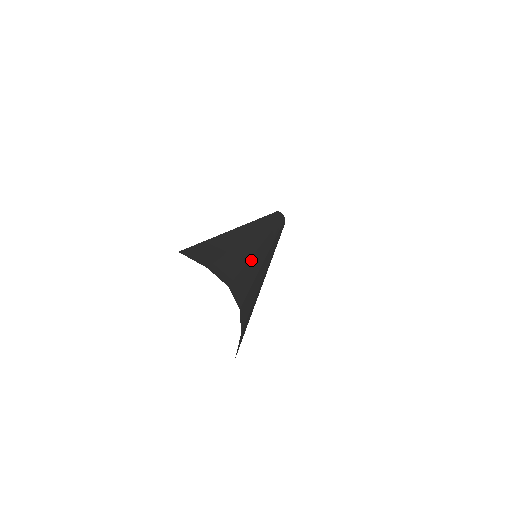
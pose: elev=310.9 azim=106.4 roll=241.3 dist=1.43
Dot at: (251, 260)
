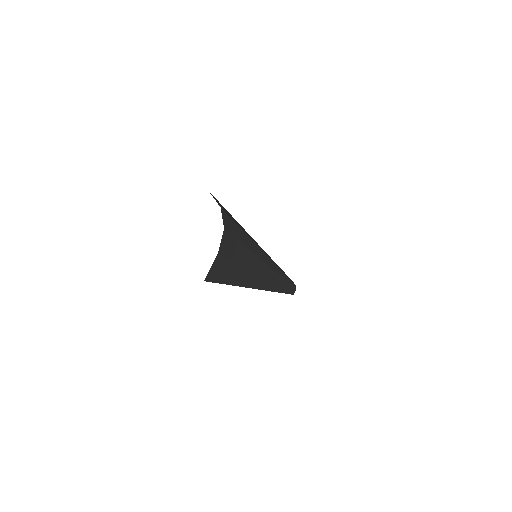
Dot at: (249, 239)
